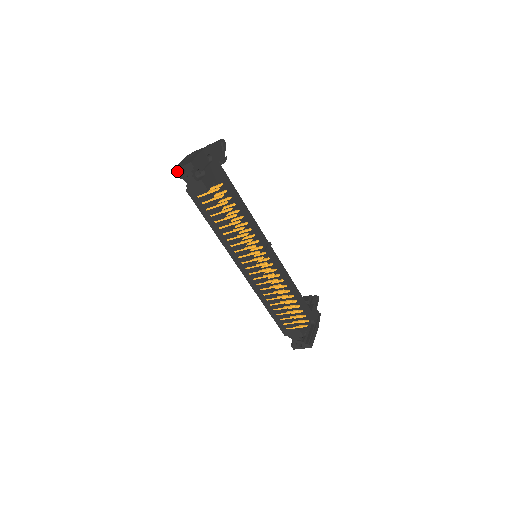
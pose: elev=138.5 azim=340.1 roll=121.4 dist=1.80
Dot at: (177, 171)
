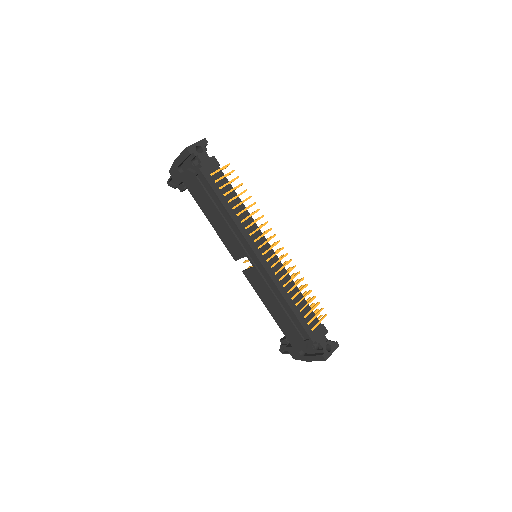
Dot at: (192, 148)
